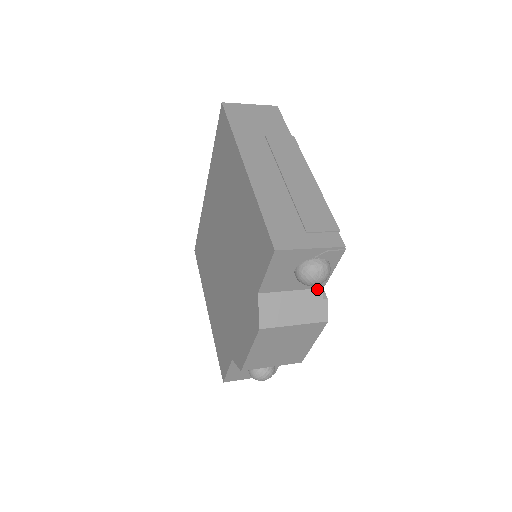
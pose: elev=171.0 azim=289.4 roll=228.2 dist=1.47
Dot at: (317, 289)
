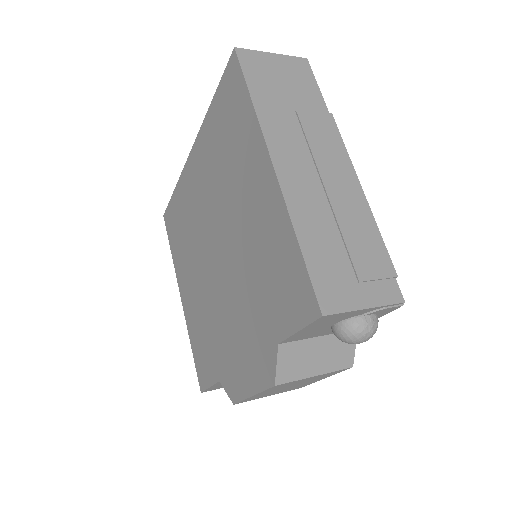
Dot at: occluded
